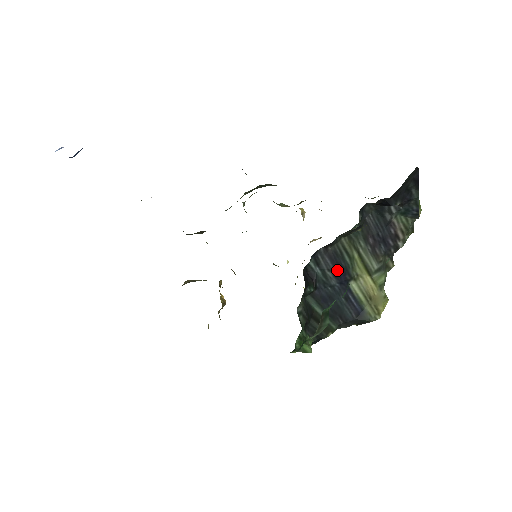
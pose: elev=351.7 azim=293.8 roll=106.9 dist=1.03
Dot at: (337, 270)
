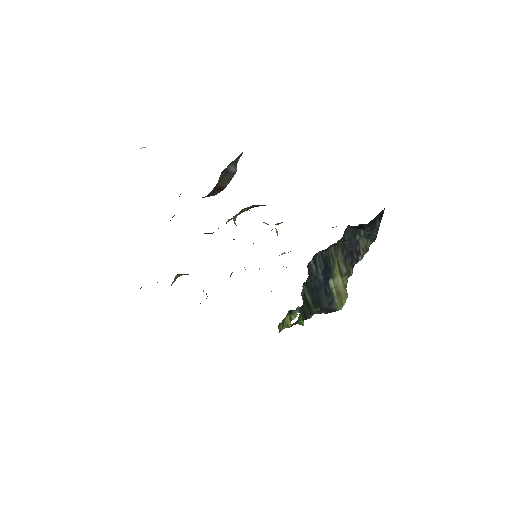
Dot at: (325, 269)
